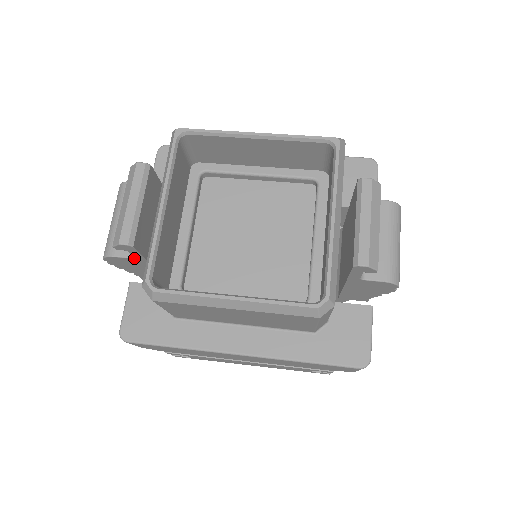
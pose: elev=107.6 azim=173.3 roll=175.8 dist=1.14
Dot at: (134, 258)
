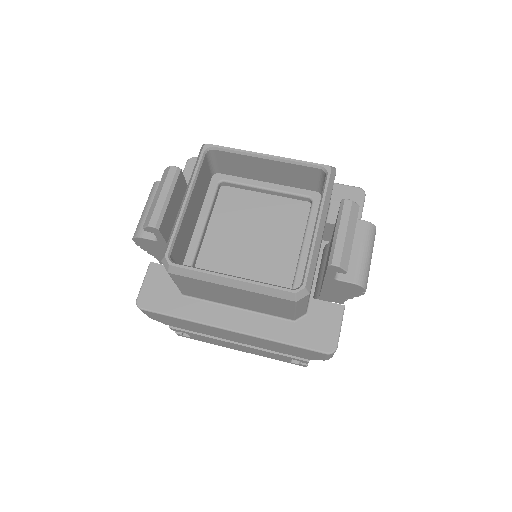
Dot at: (157, 241)
